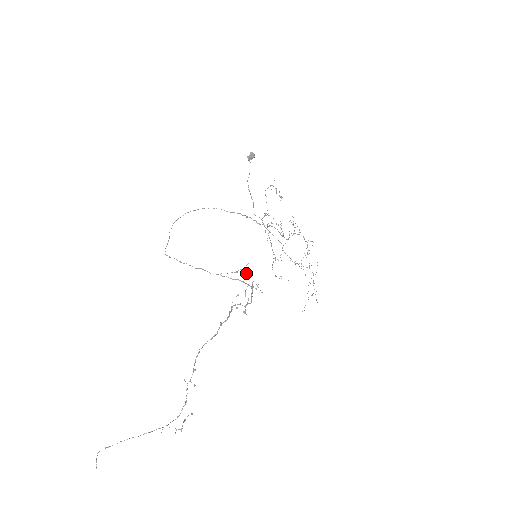
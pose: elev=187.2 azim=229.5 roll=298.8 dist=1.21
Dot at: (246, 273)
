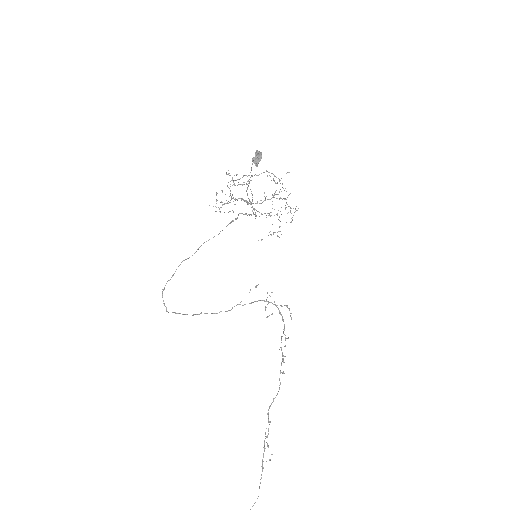
Dot at: occluded
